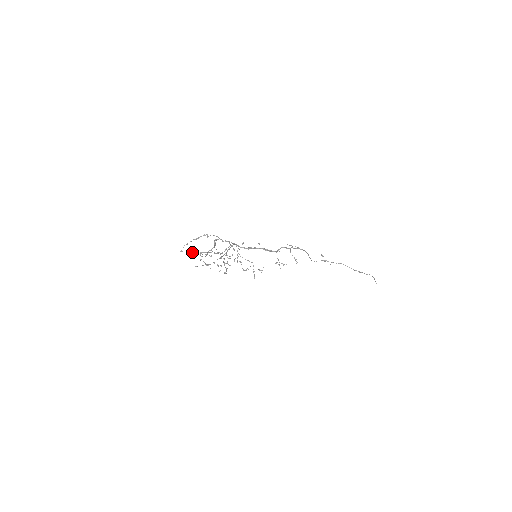
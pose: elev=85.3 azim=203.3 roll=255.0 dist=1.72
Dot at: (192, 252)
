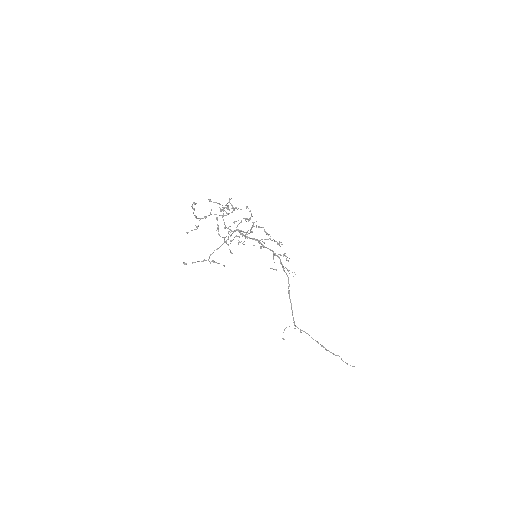
Dot at: (210, 200)
